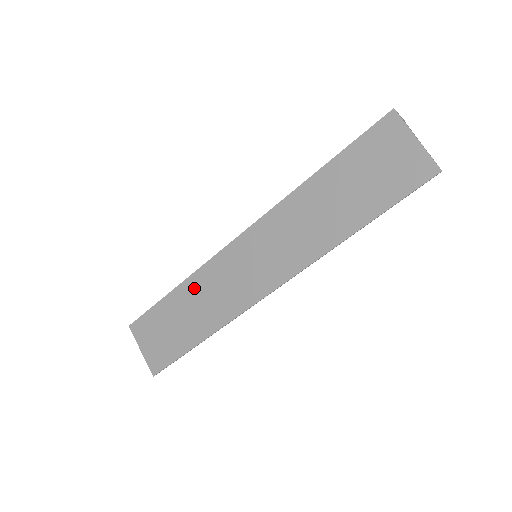
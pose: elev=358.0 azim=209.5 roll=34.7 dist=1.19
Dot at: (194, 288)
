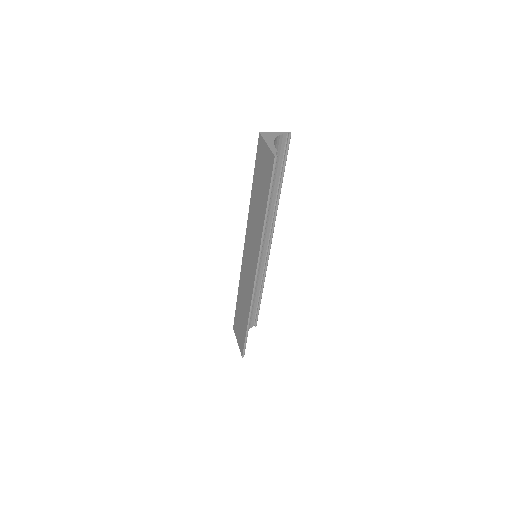
Dot at: (241, 289)
